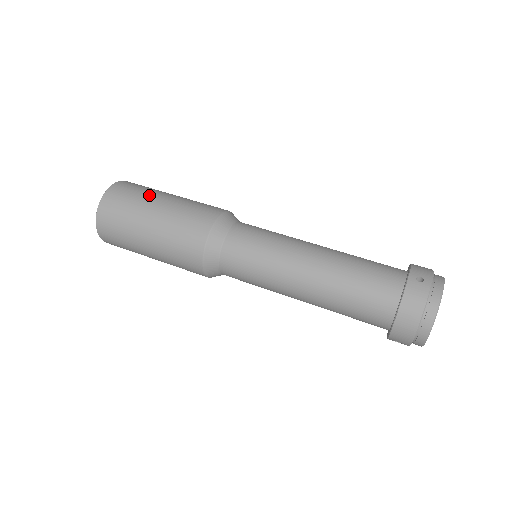
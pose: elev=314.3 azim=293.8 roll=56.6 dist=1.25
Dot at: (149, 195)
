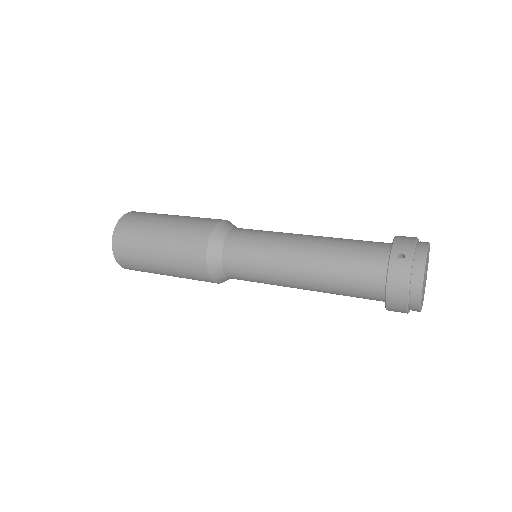
Dot at: (149, 225)
